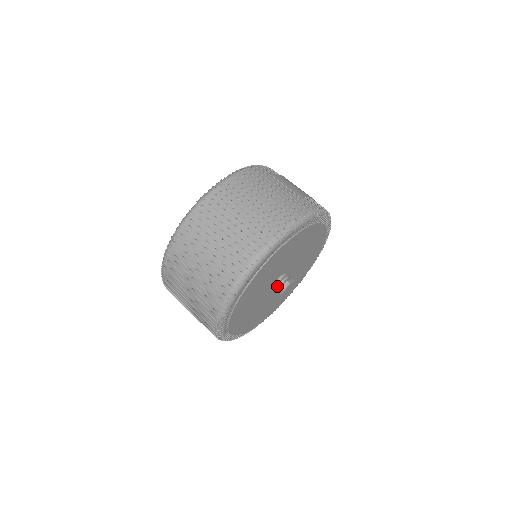
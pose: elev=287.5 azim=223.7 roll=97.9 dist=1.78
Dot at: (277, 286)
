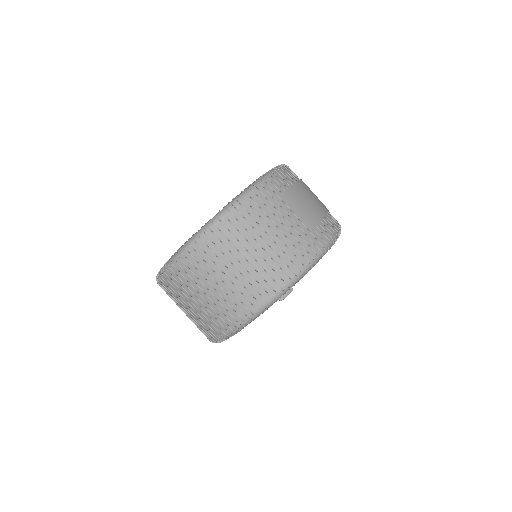
Dot at: occluded
